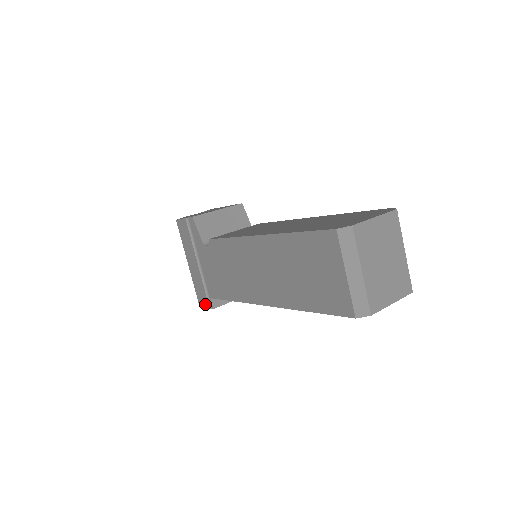
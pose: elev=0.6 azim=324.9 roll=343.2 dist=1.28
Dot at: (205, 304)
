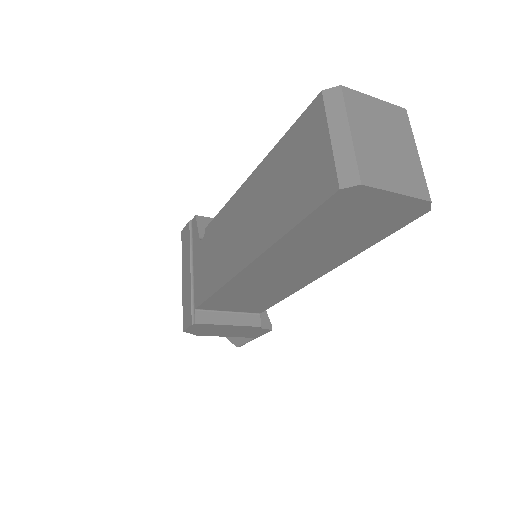
Dot at: (188, 321)
